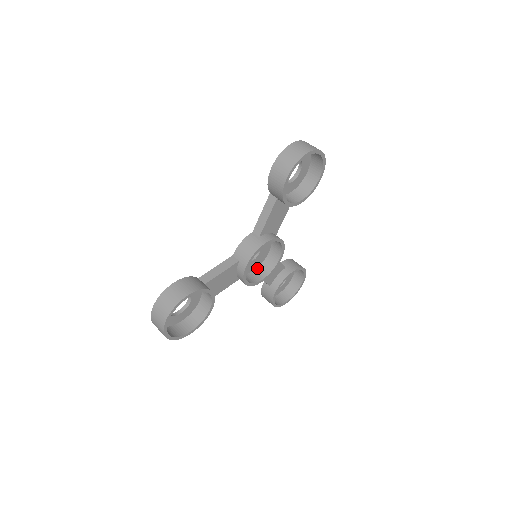
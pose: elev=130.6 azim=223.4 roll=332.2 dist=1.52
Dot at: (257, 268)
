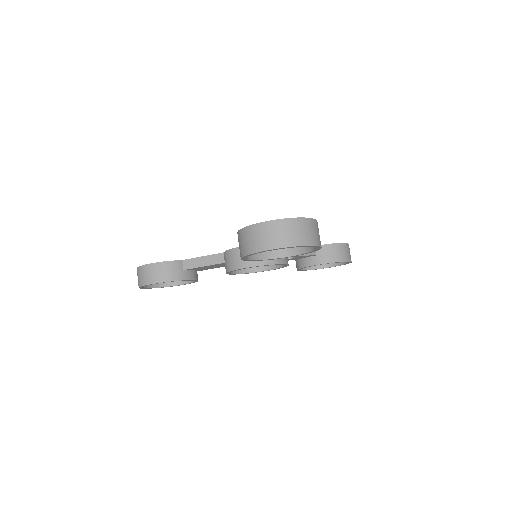
Dot at: occluded
